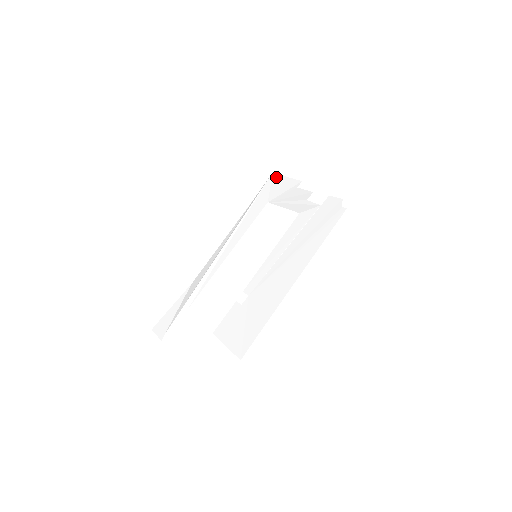
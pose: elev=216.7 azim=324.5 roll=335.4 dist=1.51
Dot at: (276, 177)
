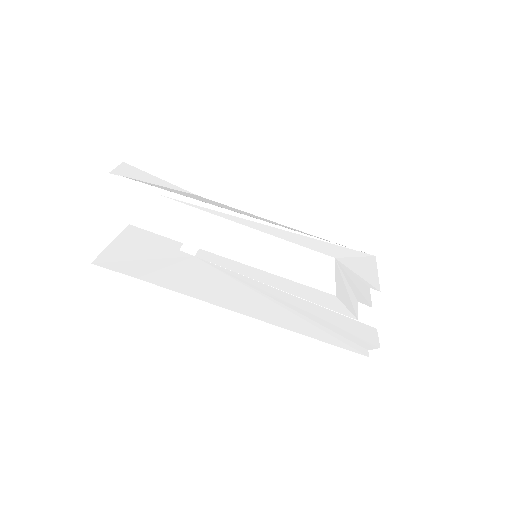
Dot at: (372, 261)
